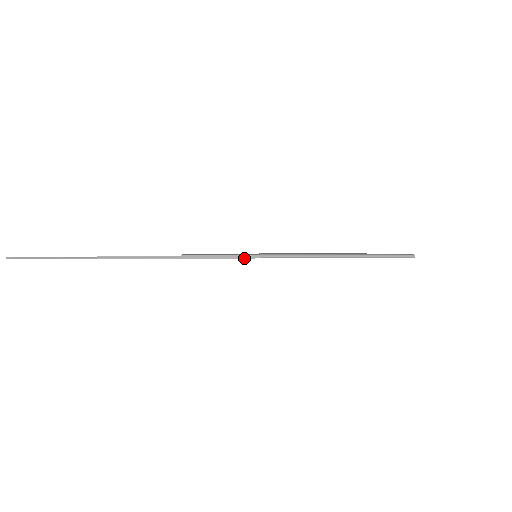
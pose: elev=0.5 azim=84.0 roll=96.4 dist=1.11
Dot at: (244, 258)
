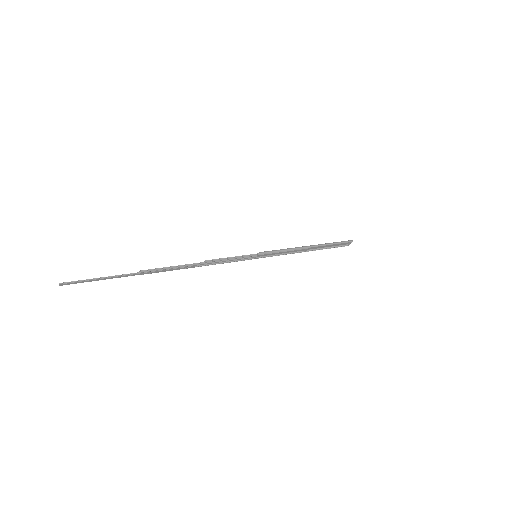
Dot at: (249, 257)
